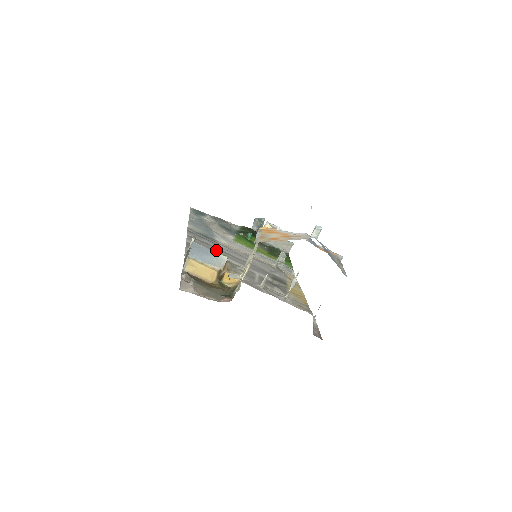
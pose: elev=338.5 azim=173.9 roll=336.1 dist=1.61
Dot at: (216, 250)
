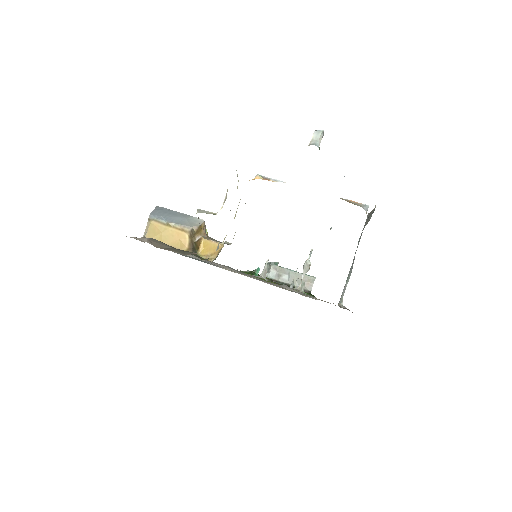
Dot at: occluded
